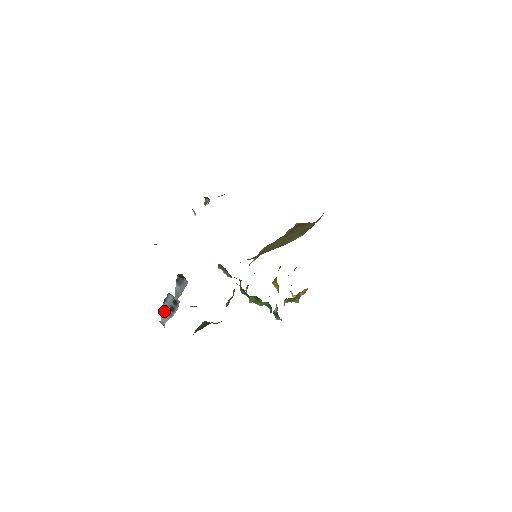
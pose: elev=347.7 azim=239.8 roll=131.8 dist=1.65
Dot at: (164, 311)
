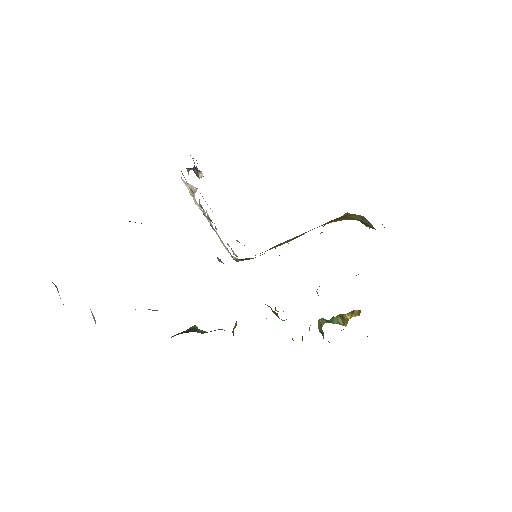
Dot at: (92, 313)
